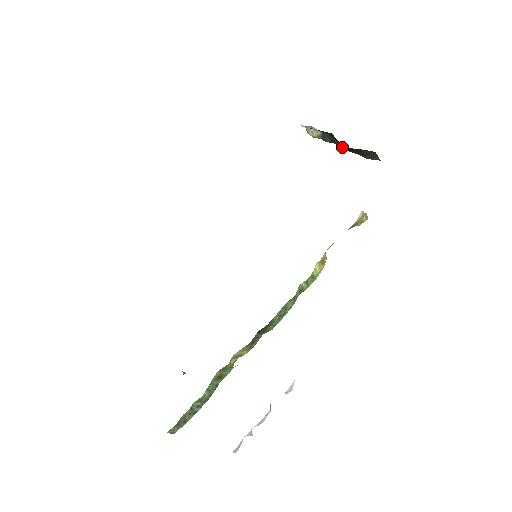
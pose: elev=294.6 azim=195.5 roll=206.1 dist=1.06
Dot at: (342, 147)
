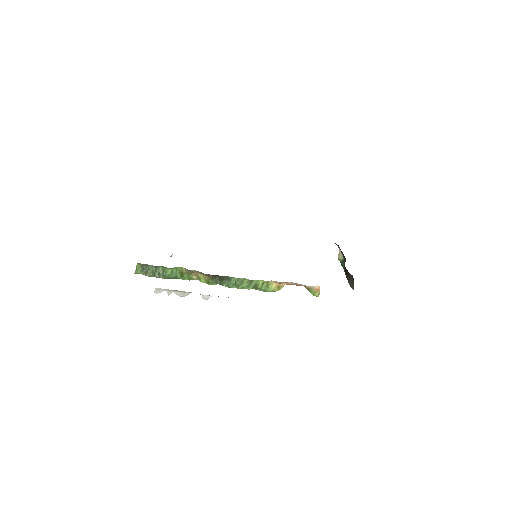
Dot at: occluded
